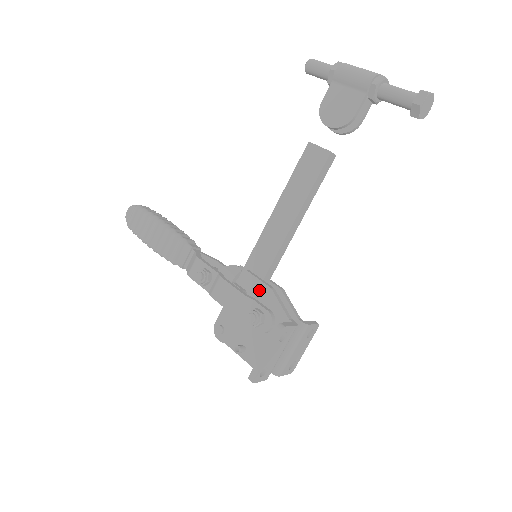
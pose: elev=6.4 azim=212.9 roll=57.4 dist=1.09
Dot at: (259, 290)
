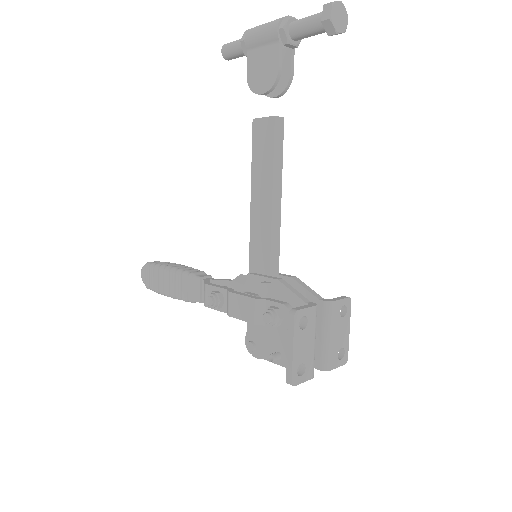
Dot at: (266, 287)
